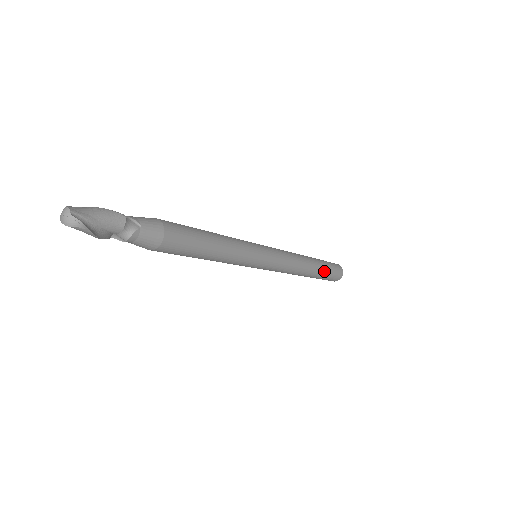
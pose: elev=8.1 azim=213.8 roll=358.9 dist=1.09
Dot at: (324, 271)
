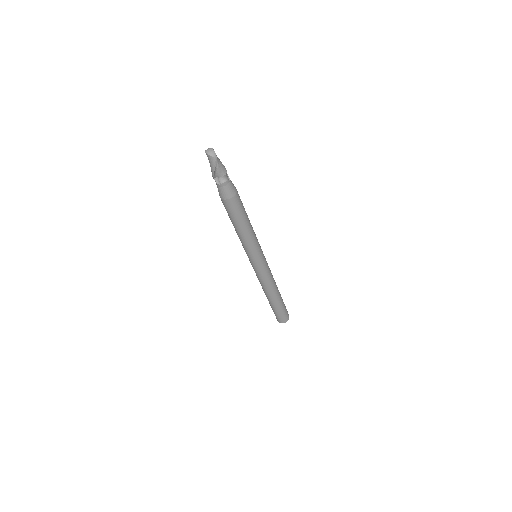
Dot at: (282, 304)
